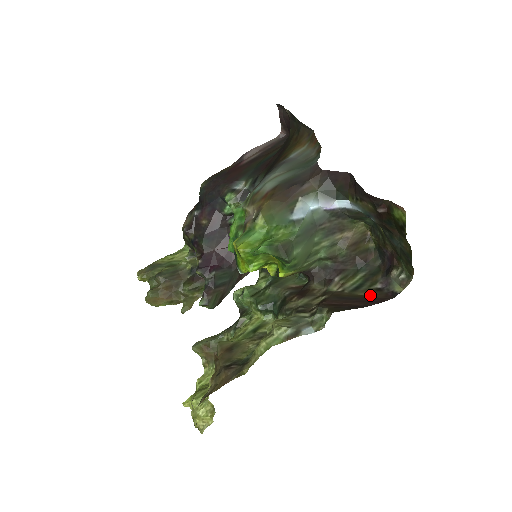
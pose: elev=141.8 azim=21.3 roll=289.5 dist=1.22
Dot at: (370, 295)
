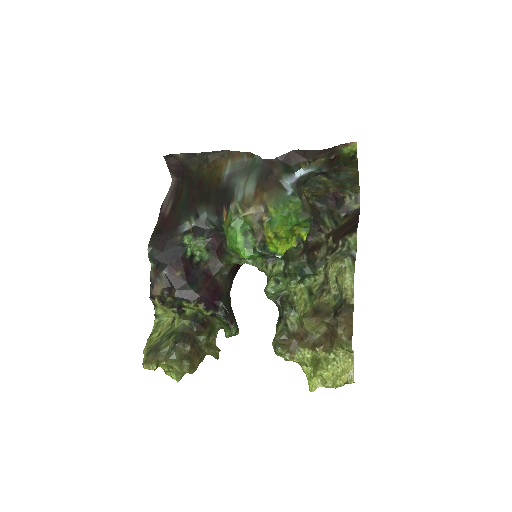
Dot at: (347, 220)
